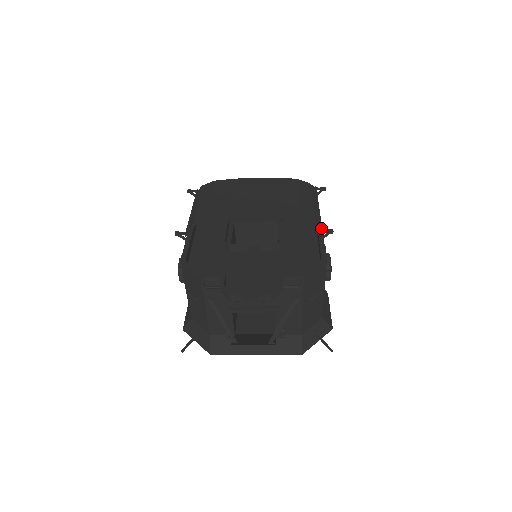
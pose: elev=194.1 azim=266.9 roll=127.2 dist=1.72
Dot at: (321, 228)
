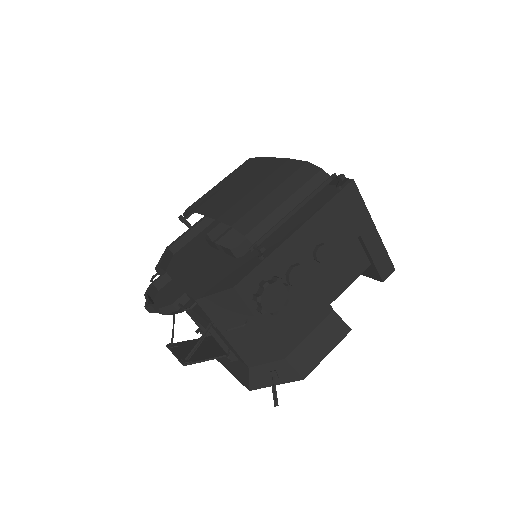
Dot at: (255, 242)
